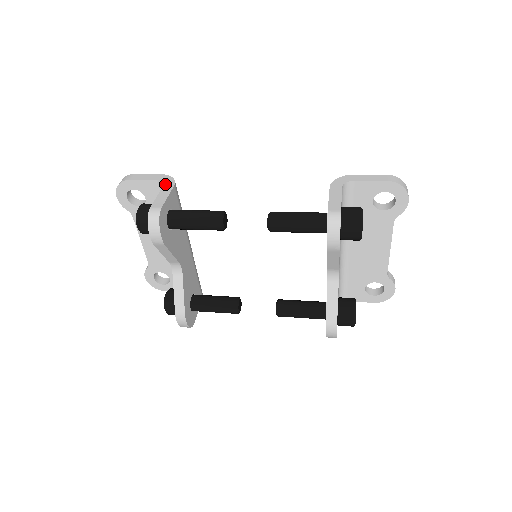
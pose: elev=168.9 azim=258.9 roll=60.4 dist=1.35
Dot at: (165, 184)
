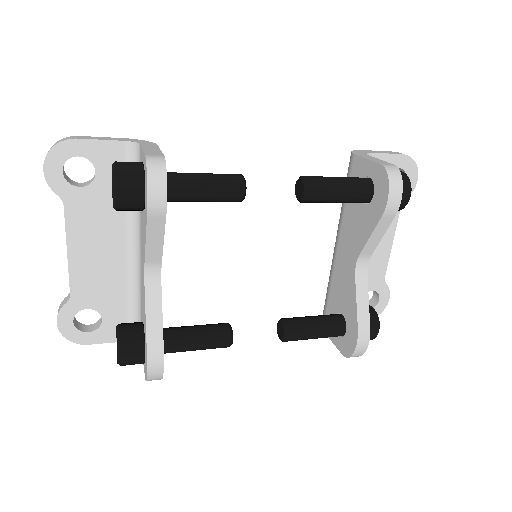
Dot at: (142, 143)
